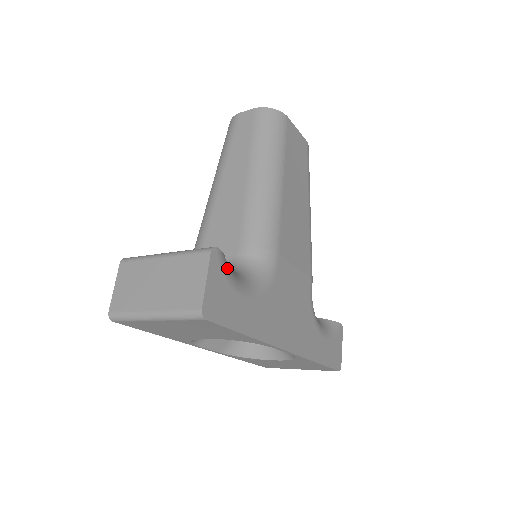
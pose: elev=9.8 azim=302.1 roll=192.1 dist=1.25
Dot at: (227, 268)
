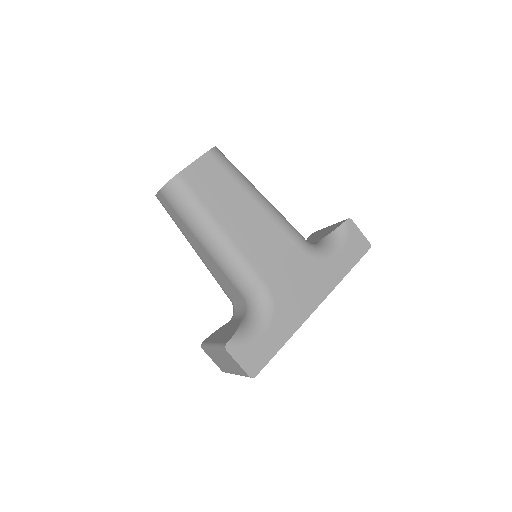
Dot at: (242, 339)
